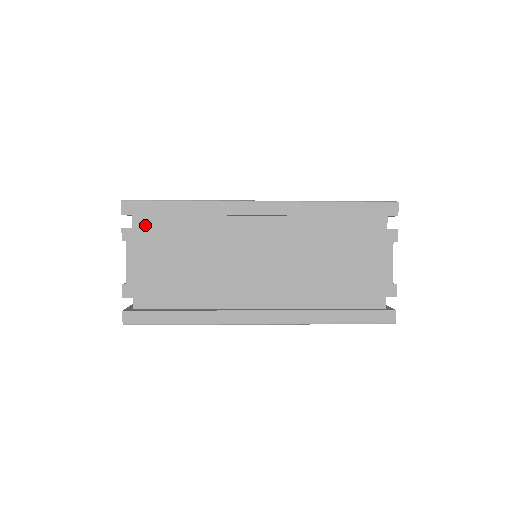
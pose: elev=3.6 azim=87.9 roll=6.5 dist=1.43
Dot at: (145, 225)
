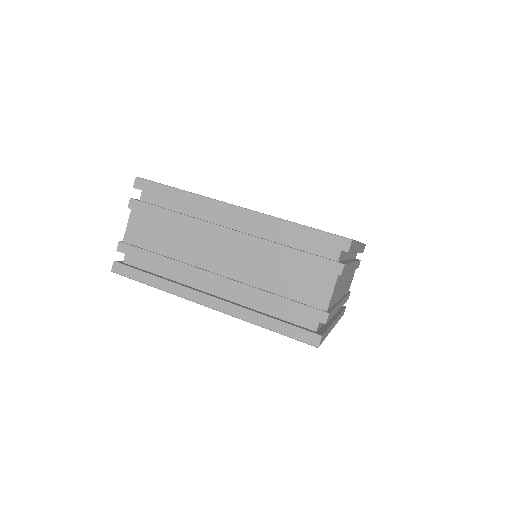
Dot at: (149, 201)
